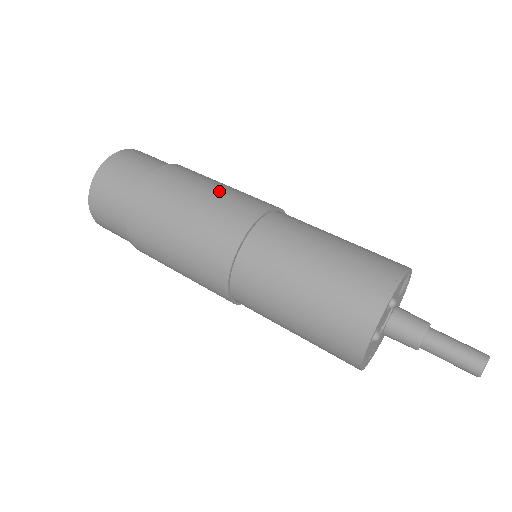
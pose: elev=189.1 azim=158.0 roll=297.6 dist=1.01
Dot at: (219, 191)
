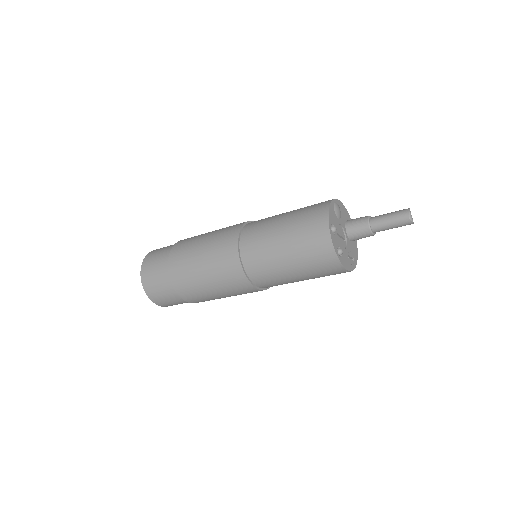
Dot at: (208, 241)
